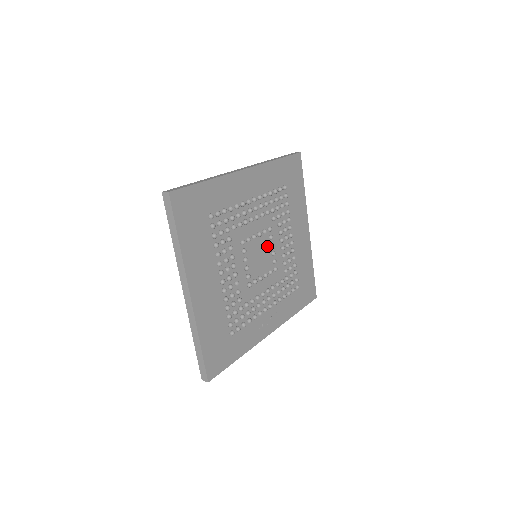
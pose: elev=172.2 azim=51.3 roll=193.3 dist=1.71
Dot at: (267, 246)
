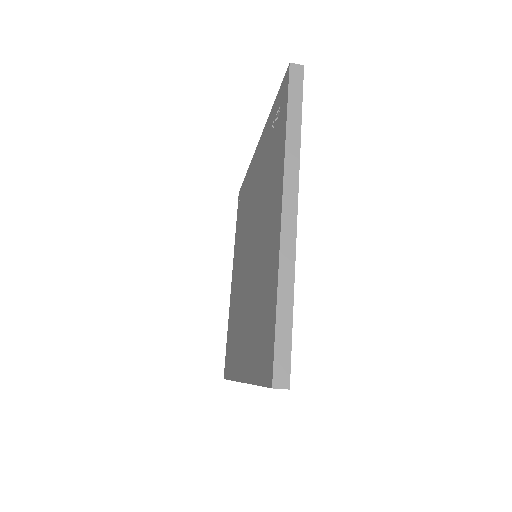
Dot at: occluded
